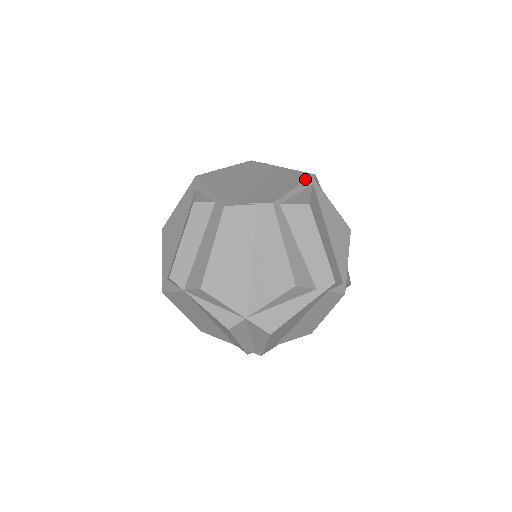
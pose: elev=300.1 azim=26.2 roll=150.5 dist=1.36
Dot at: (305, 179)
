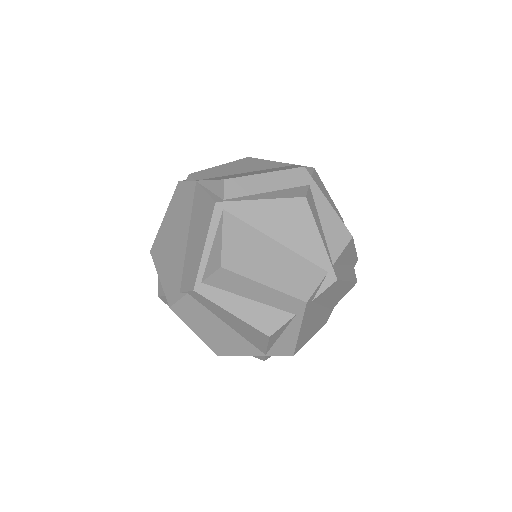
Dot at: (211, 216)
